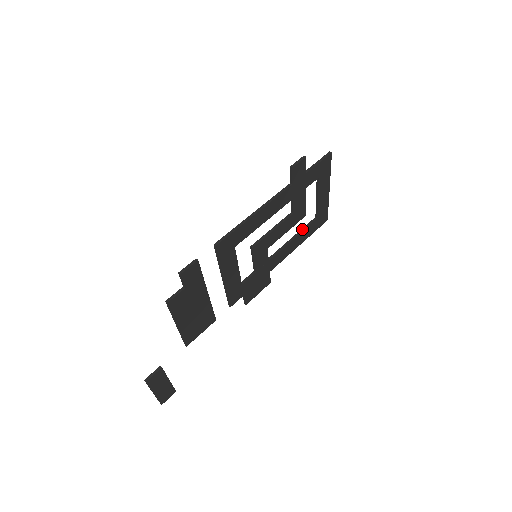
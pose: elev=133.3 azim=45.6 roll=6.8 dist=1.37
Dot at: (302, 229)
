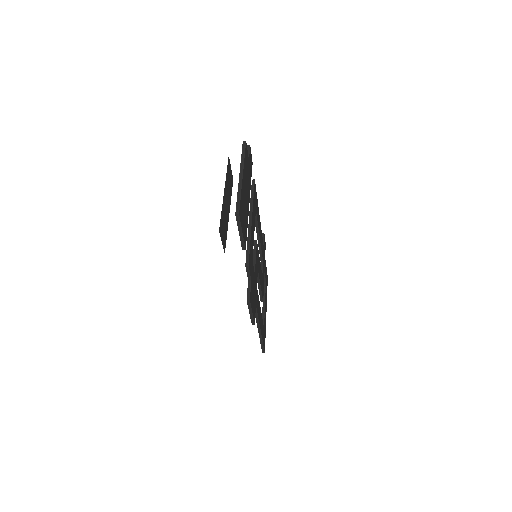
Dot at: occluded
